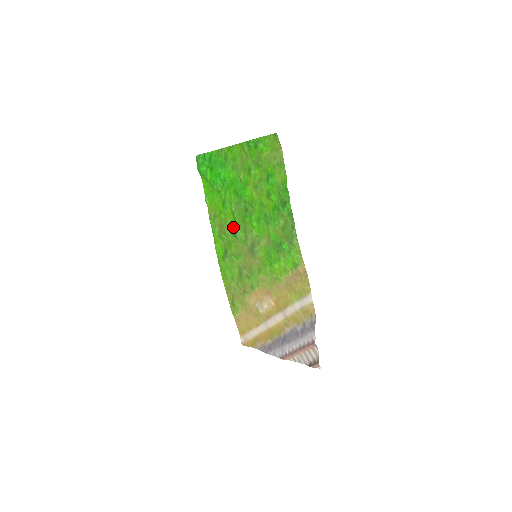
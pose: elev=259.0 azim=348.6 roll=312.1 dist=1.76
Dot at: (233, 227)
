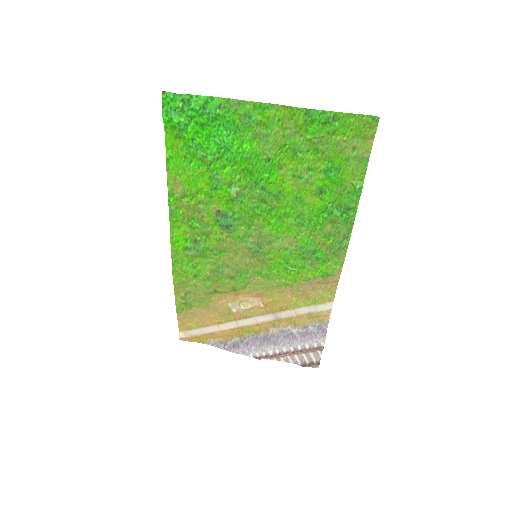
Dot at: (225, 217)
